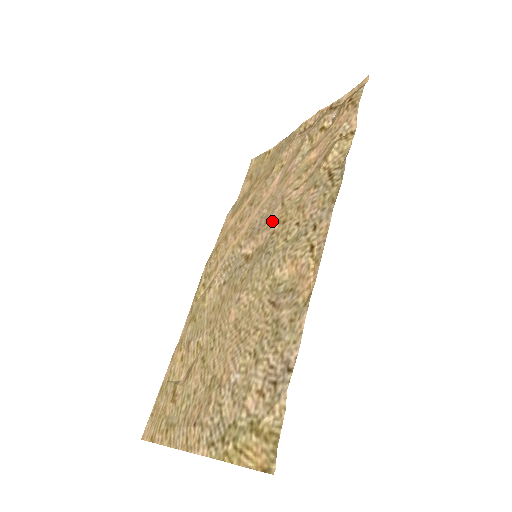
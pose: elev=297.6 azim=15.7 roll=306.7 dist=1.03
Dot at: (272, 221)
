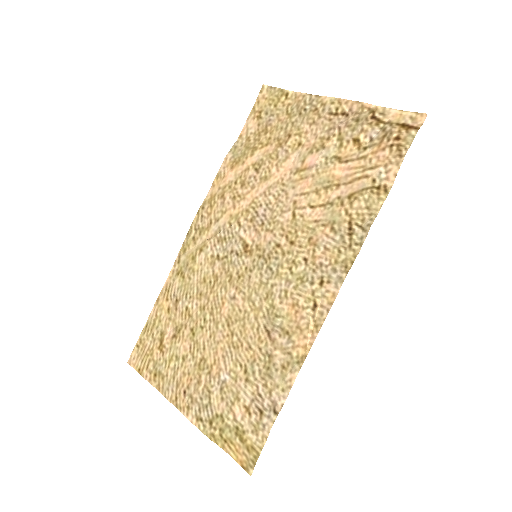
Dot at: (279, 228)
